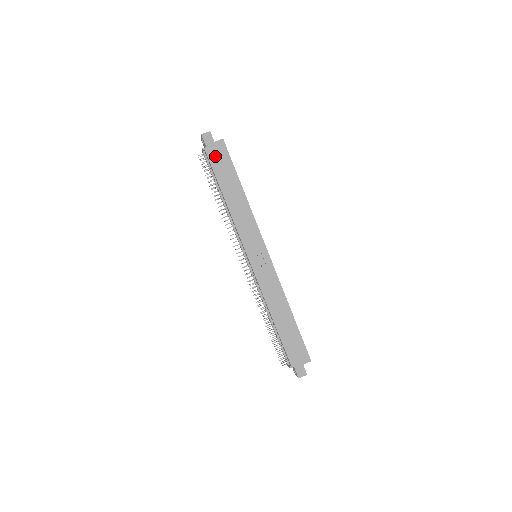
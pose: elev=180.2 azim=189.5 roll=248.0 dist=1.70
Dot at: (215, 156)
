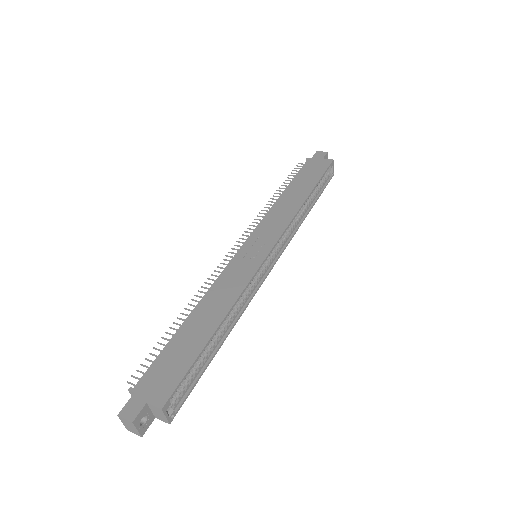
Dot at: (312, 166)
